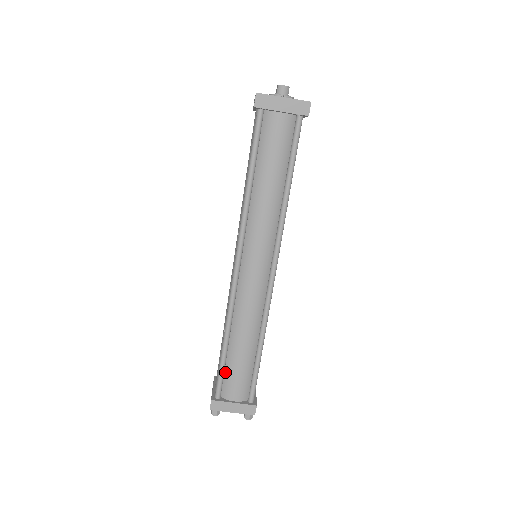
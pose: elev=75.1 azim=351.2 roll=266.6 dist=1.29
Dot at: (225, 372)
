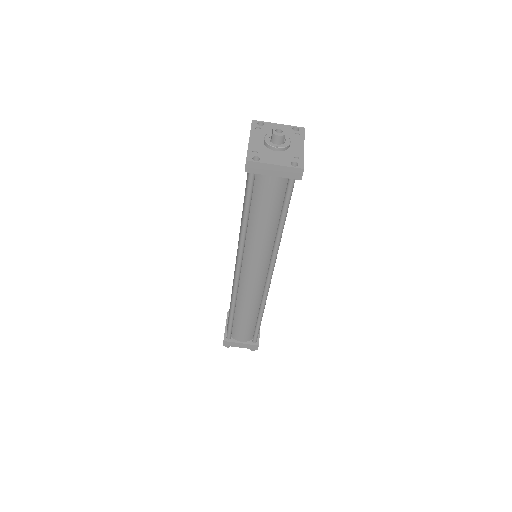
Dot at: (233, 326)
